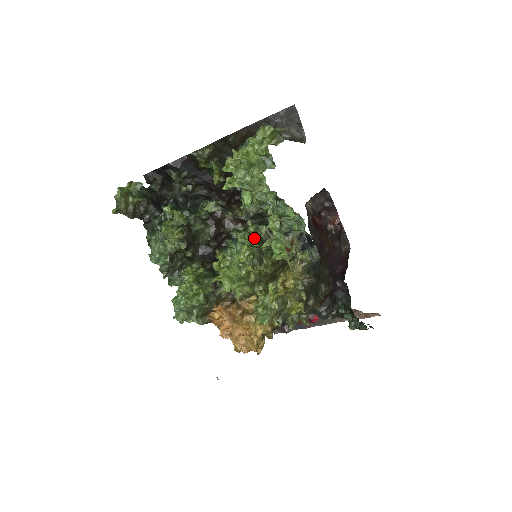
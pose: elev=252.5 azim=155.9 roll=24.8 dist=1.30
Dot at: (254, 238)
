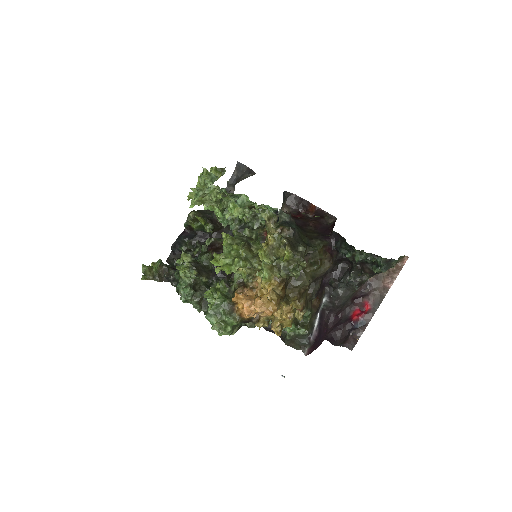
Dot at: occluded
